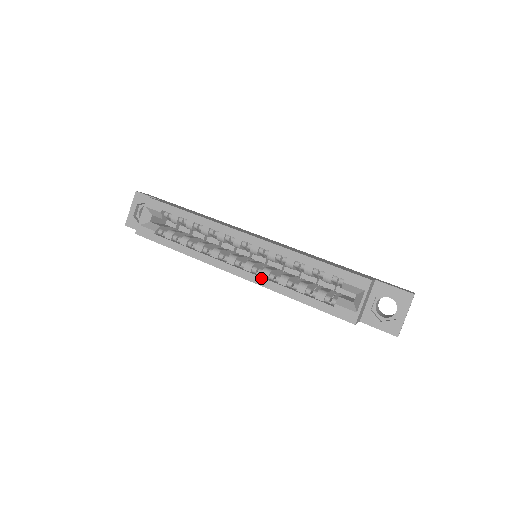
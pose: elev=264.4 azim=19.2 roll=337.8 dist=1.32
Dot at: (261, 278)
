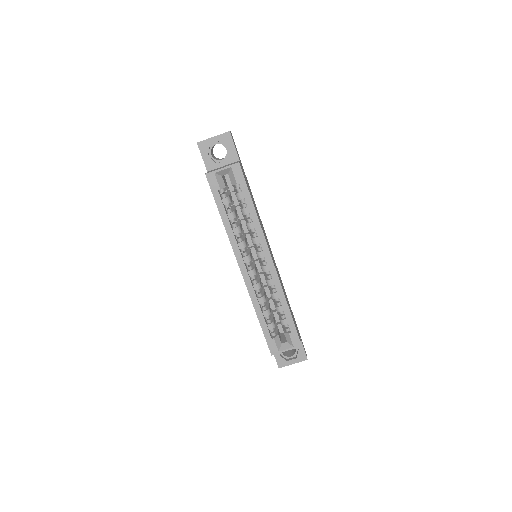
Dot at: (253, 288)
